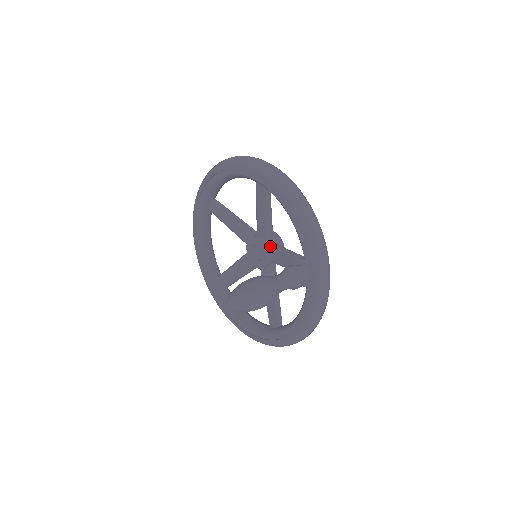
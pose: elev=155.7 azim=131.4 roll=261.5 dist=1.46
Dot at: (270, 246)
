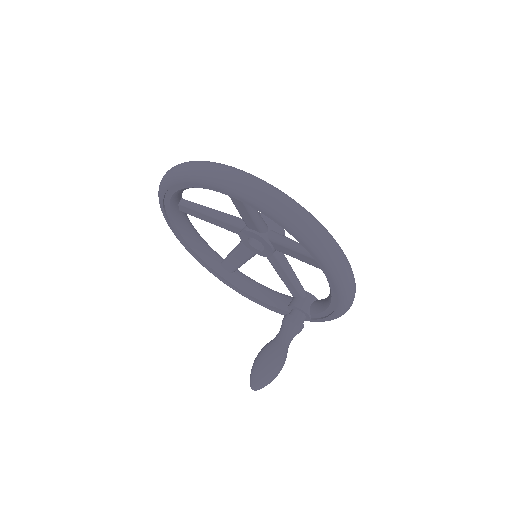
Dot at: (275, 253)
